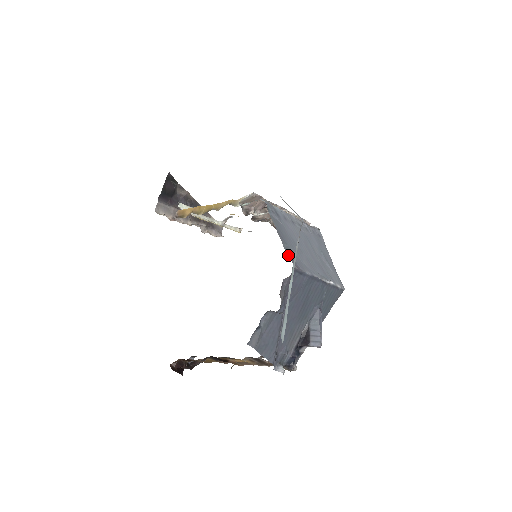
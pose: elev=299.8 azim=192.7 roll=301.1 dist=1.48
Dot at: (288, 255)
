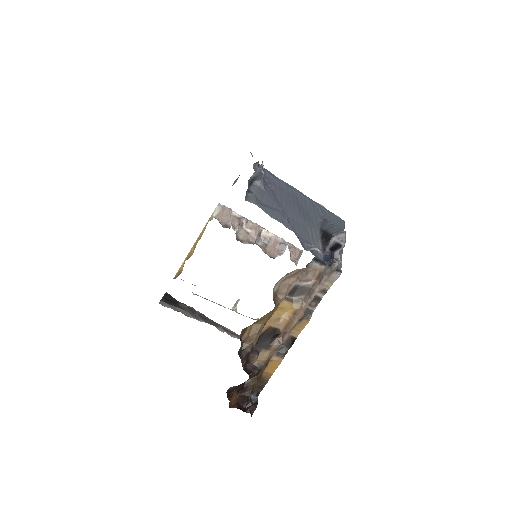
Dot at: occluded
